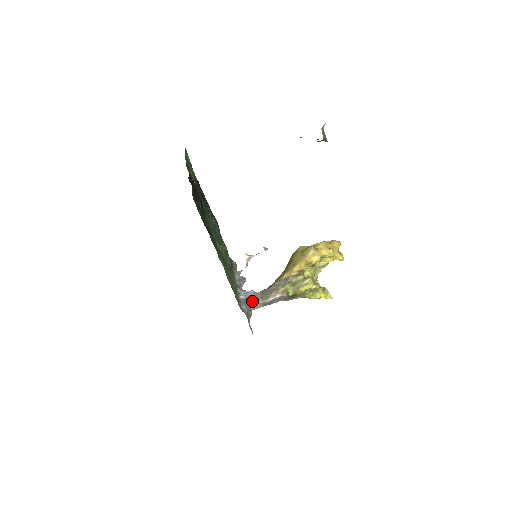
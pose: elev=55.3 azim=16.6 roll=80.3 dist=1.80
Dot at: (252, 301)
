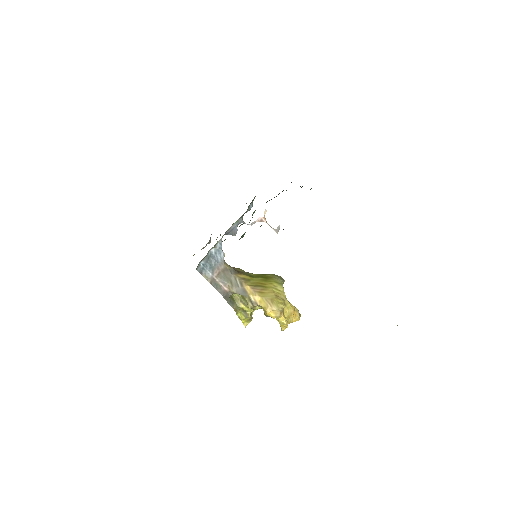
Dot at: (212, 265)
